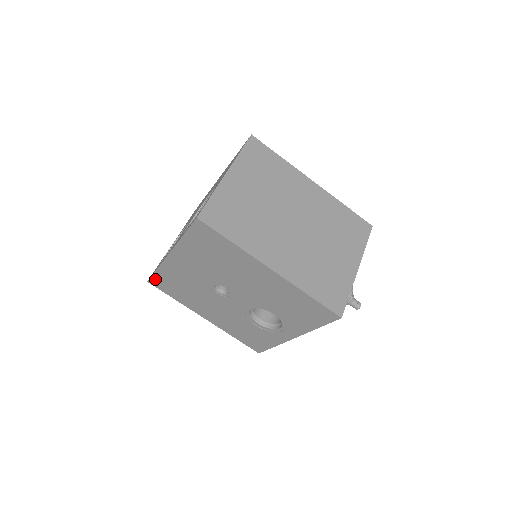
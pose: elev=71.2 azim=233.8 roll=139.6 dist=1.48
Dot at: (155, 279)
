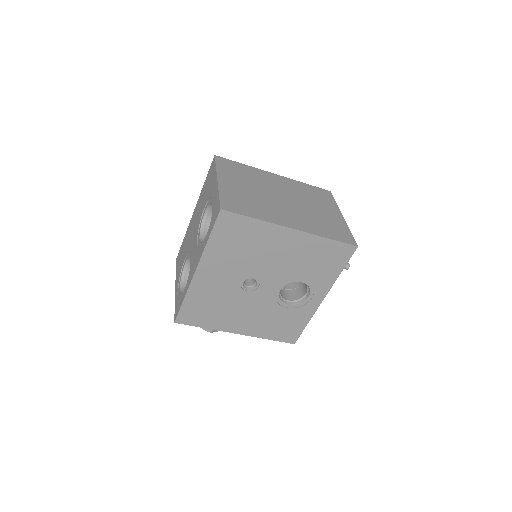
Dot at: (183, 313)
